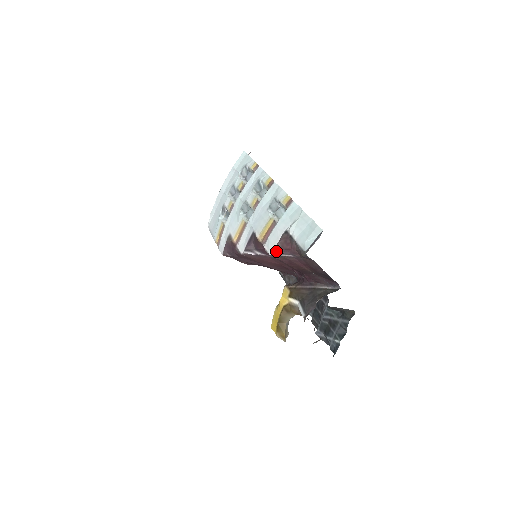
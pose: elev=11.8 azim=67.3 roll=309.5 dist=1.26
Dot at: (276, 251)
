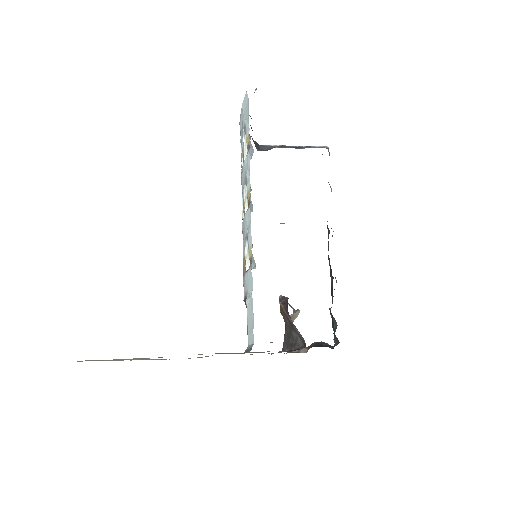
Dot at: occluded
